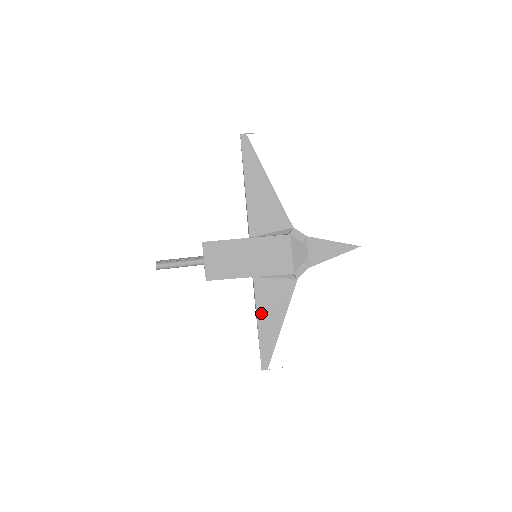
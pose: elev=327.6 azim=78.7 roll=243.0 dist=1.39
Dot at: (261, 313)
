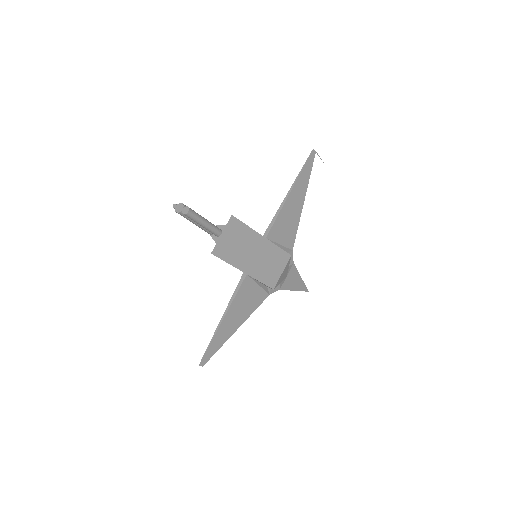
Dot at: (232, 310)
